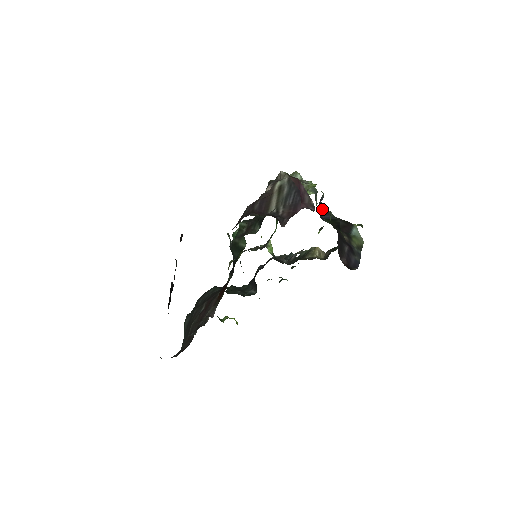
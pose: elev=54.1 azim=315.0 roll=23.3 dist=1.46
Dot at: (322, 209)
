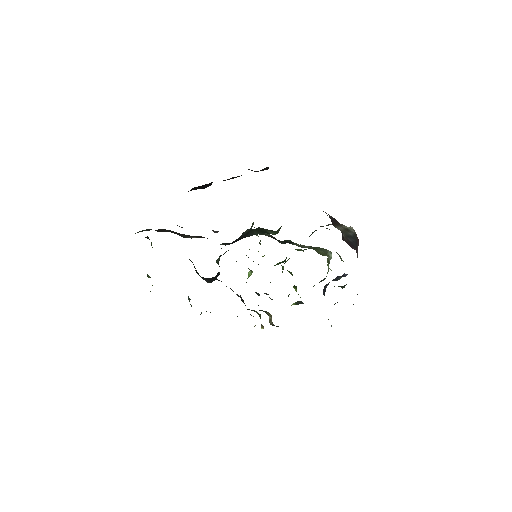
Dot at: (326, 287)
